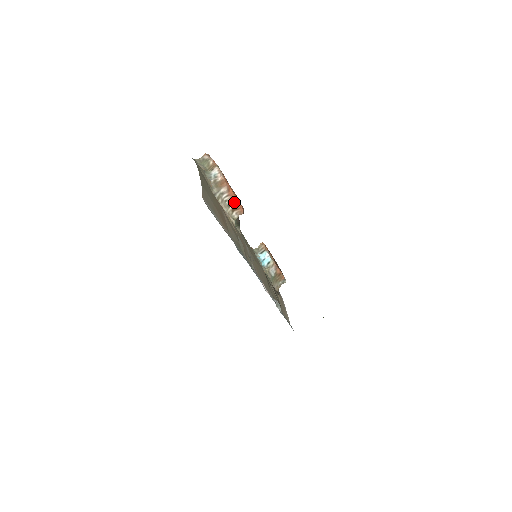
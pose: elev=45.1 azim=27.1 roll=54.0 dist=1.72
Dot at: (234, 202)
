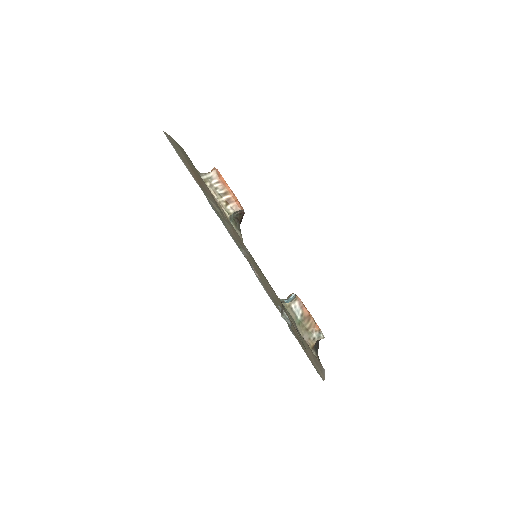
Dot at: (227, 192)
